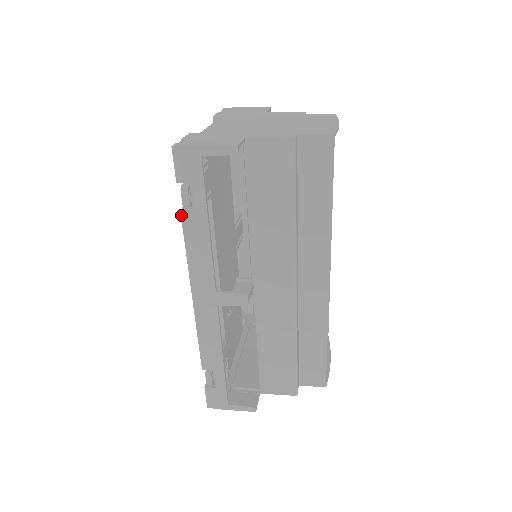
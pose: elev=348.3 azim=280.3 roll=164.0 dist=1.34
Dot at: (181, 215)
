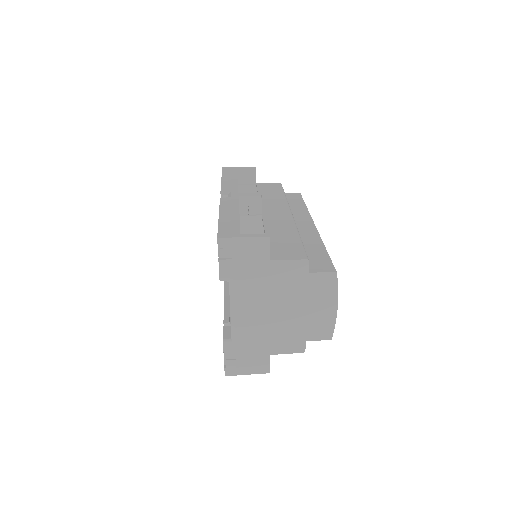
Dot at: occluded
